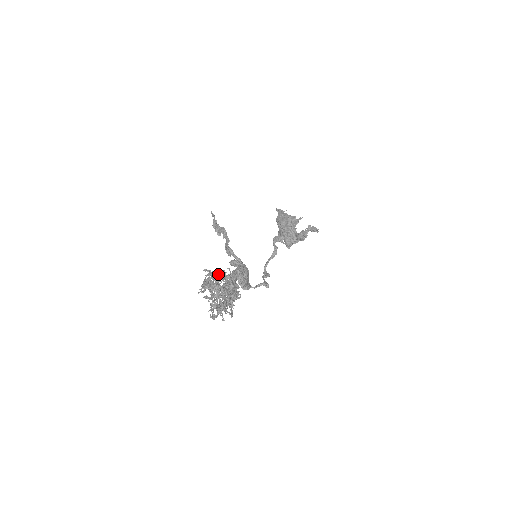
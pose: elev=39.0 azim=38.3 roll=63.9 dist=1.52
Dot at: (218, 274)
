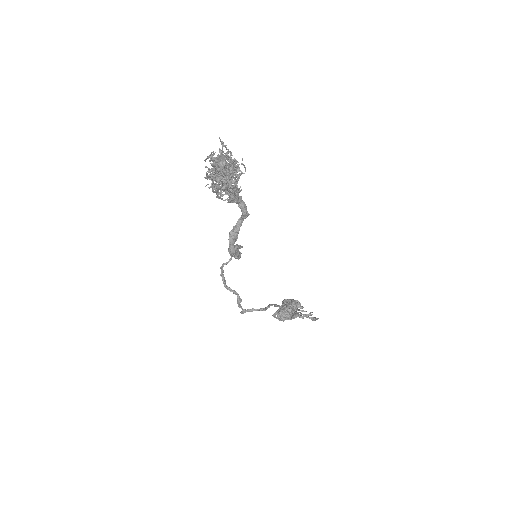
Dot at: (236, 161)
